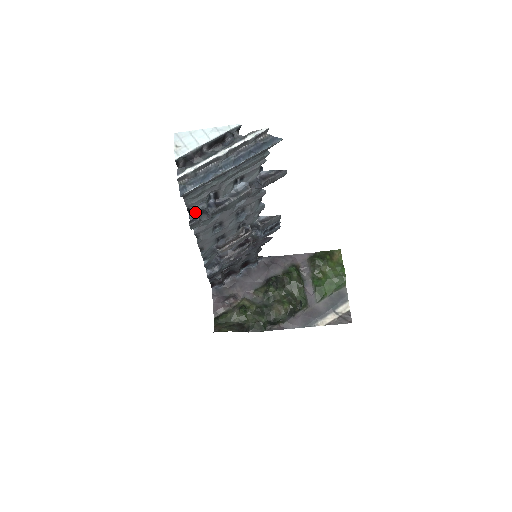
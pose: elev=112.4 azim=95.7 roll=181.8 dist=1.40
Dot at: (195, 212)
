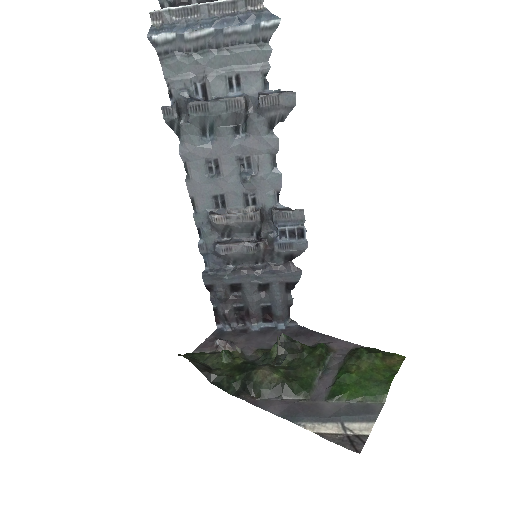
Dot at: (175, 100)
